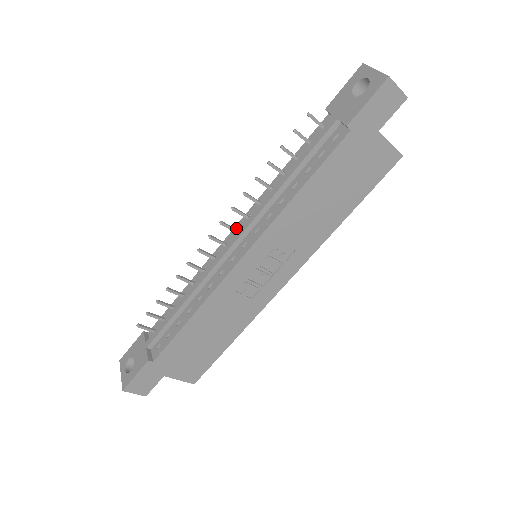
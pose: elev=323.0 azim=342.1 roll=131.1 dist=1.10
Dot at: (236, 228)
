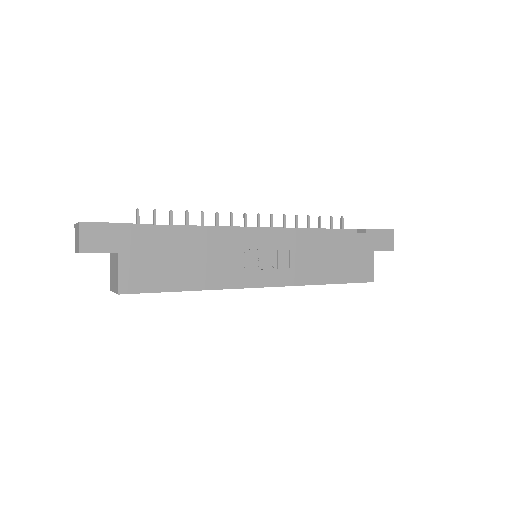
Dot at: occluded
